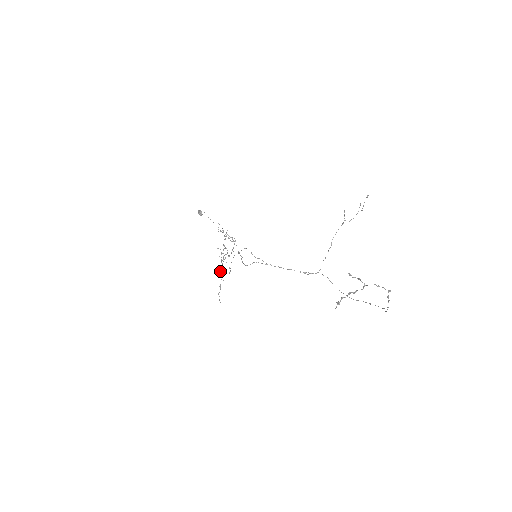
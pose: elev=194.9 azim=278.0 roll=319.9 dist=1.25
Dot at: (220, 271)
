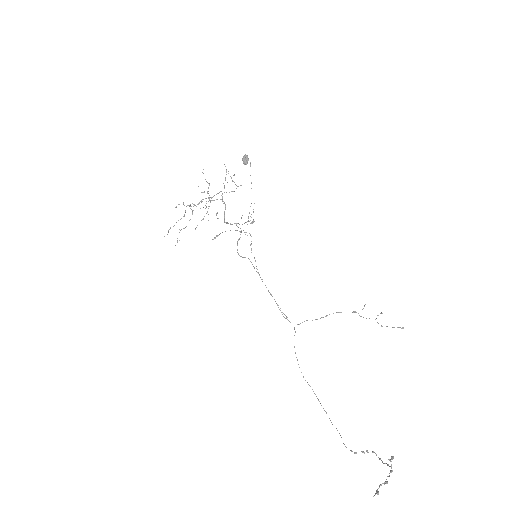
Dot at: occluded
